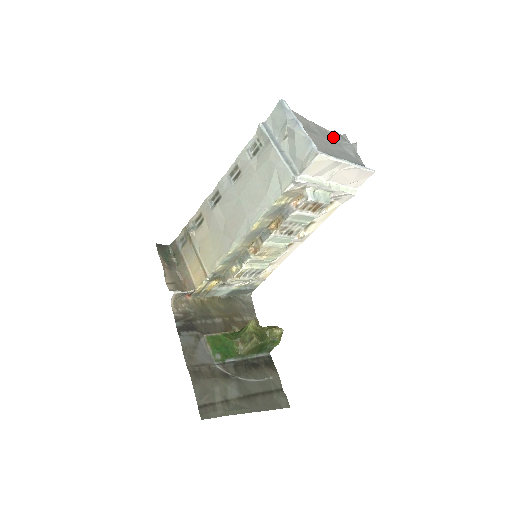
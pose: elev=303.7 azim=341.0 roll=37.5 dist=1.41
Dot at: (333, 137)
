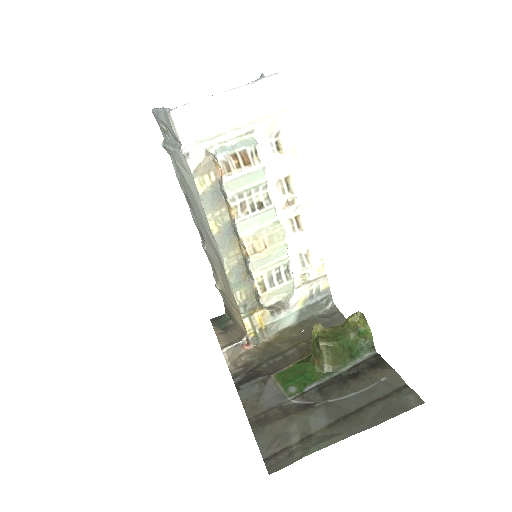
Dot at: occluded
